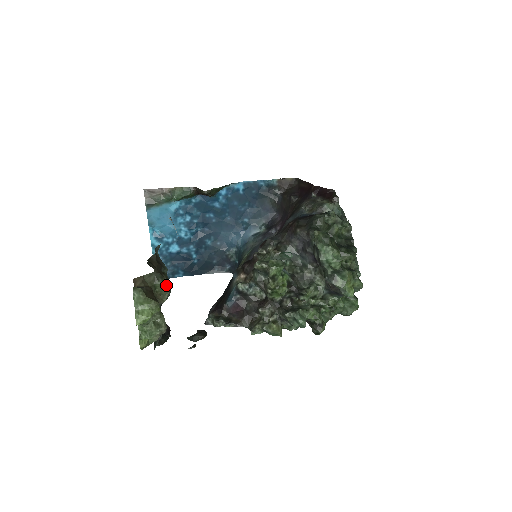
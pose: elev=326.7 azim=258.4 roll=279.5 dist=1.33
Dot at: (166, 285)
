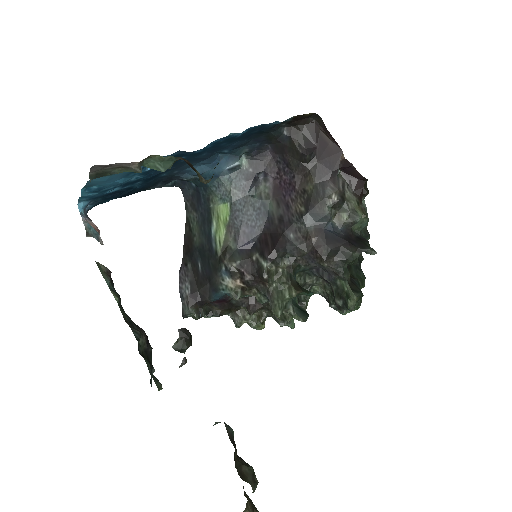
Dot at: (255, 480)
